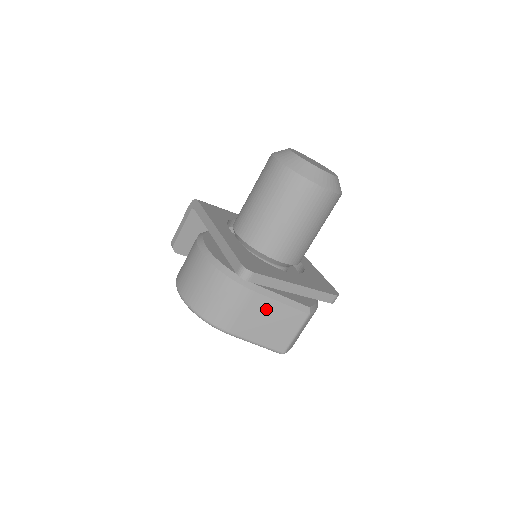
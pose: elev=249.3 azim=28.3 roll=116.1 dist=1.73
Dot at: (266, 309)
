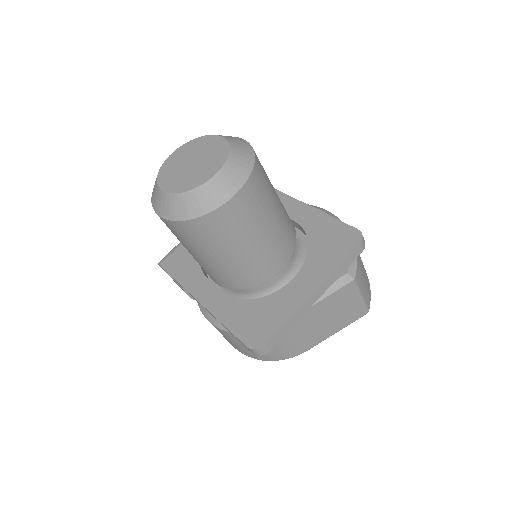
Dot at: (312, 317)
